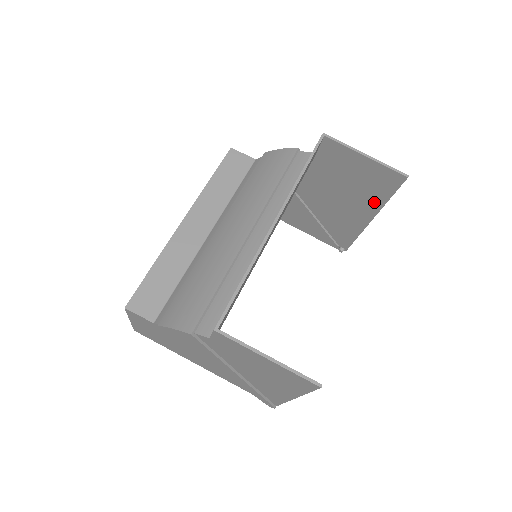
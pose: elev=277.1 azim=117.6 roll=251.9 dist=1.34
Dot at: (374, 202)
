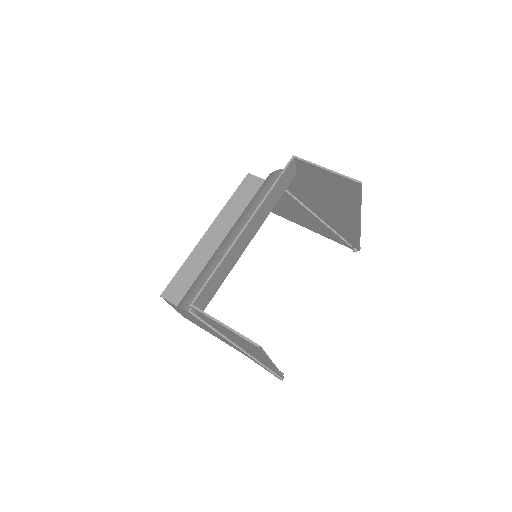
Dot at: (352, 206)
